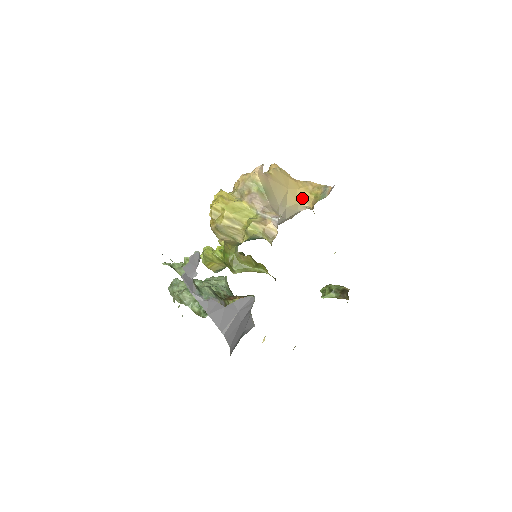
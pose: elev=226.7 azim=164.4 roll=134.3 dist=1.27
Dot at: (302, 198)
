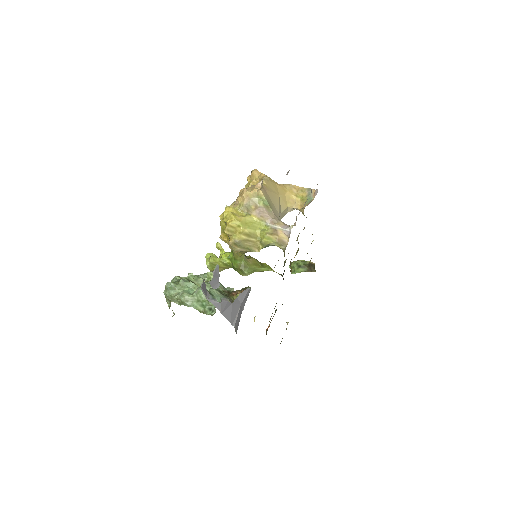
Dot at: (290, 201)
